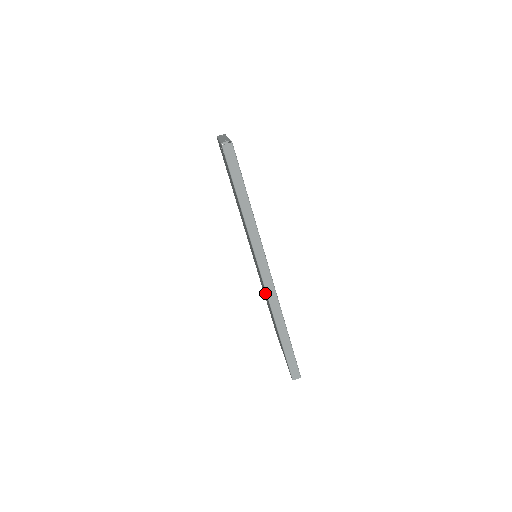
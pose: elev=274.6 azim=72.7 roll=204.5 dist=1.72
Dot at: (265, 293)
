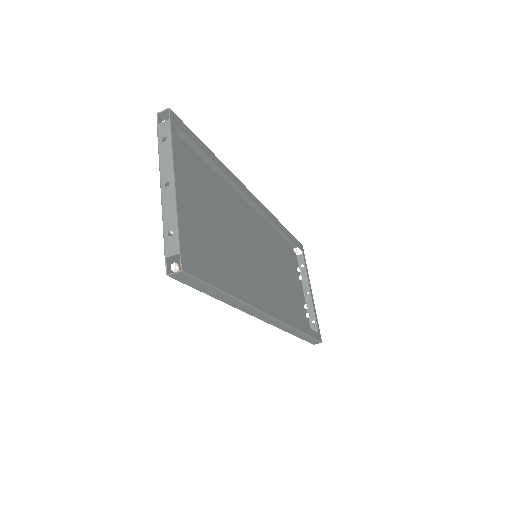
Dot at: (273, 294)
